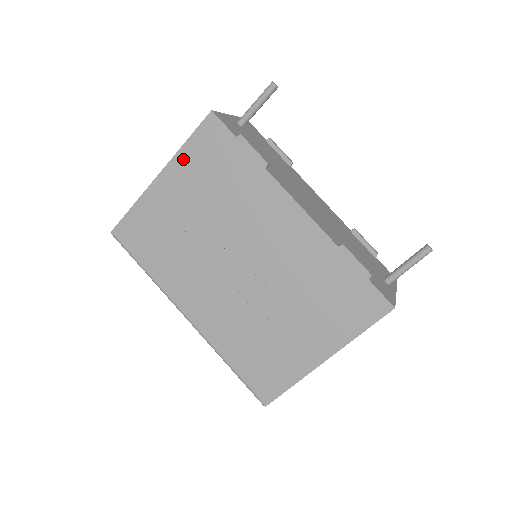
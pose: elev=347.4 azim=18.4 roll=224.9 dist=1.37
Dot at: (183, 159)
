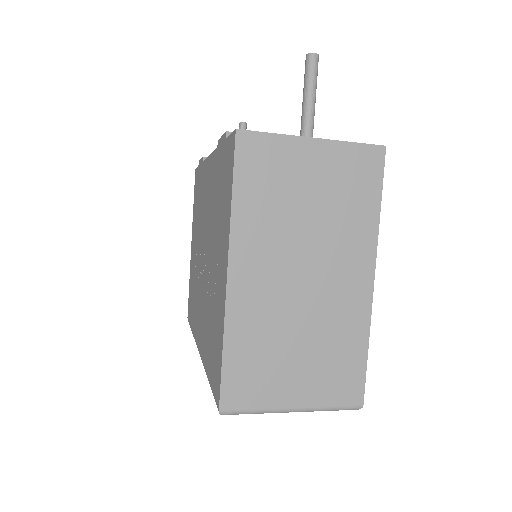
Dot at: (193, 217)
